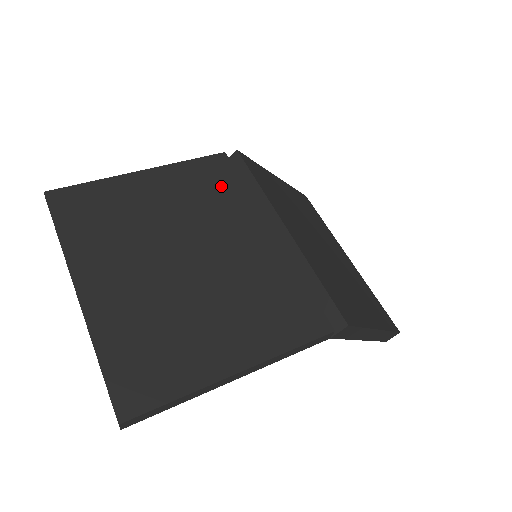
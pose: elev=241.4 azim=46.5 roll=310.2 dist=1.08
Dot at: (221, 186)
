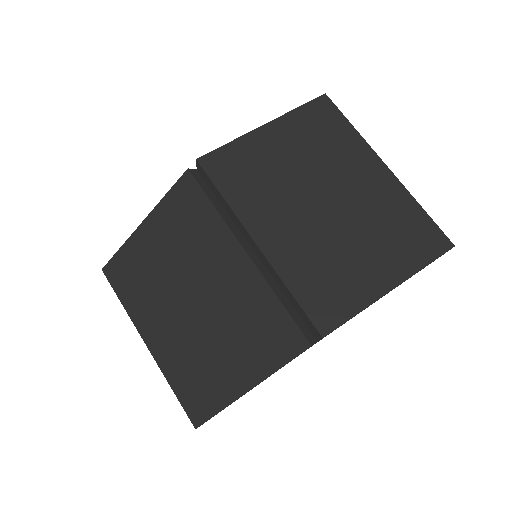
Dot at: (195, 215)
